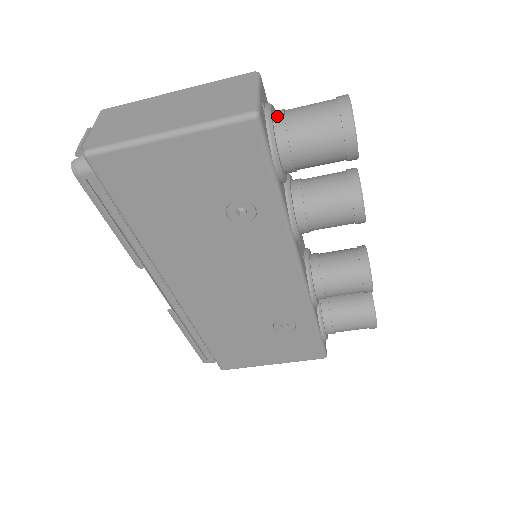
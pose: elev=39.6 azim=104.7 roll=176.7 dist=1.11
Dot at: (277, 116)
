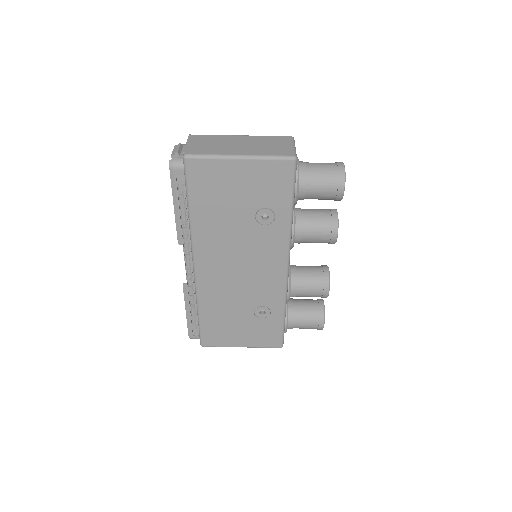
Dot at: (301, 164)
